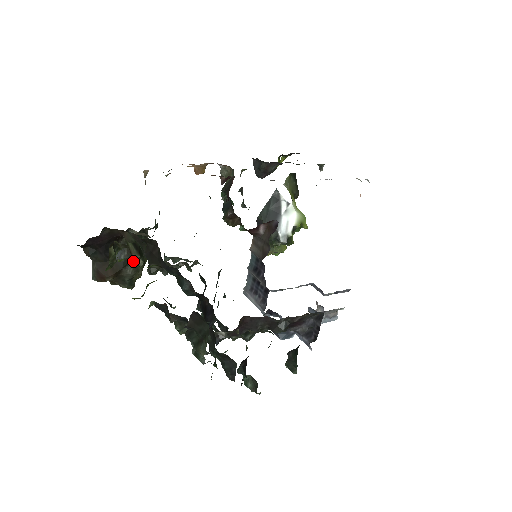
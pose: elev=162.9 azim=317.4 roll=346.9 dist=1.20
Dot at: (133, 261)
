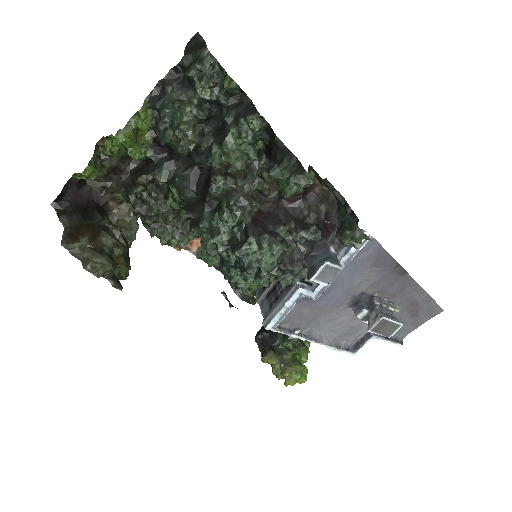
Dot at: (114, 235)
